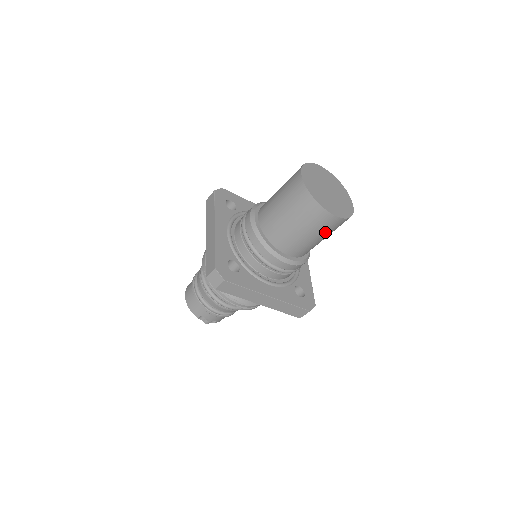
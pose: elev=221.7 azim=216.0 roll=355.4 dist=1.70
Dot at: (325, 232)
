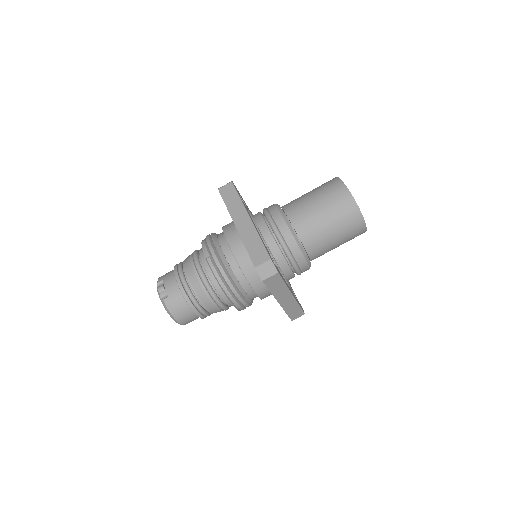
Dot at: (331, 205)
